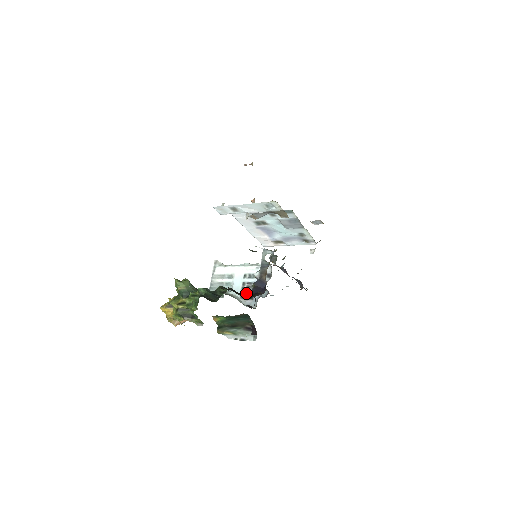
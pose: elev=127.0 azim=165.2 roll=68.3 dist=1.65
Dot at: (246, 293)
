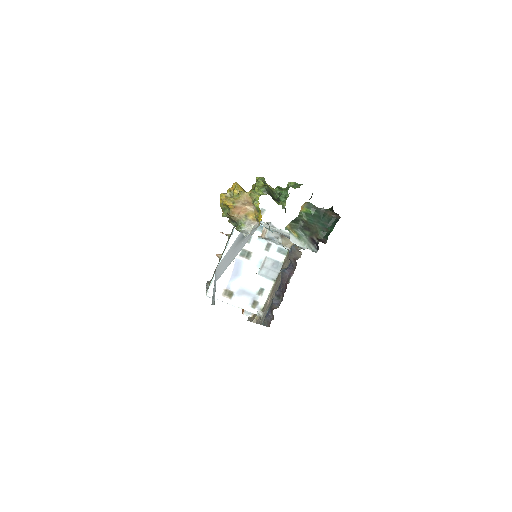
Dot at: occluded
